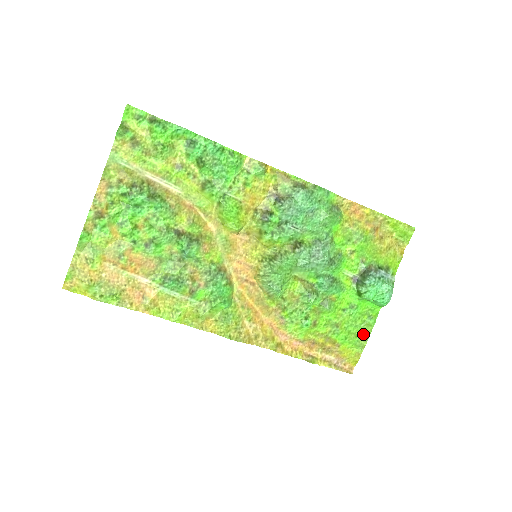
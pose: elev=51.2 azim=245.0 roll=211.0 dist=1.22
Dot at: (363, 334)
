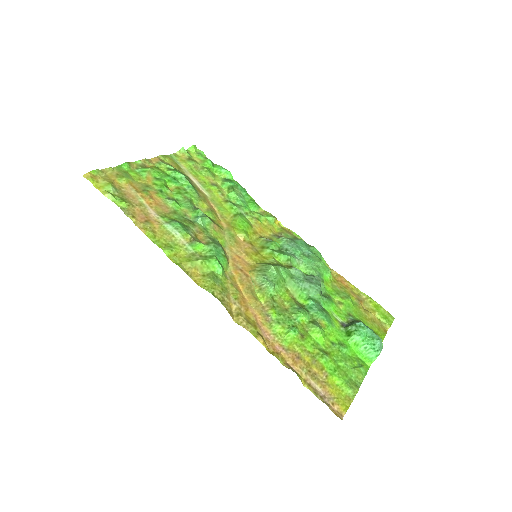
Dot at: (353, 380)
